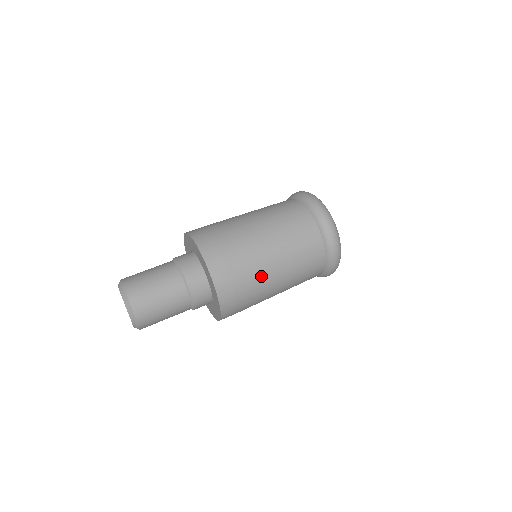
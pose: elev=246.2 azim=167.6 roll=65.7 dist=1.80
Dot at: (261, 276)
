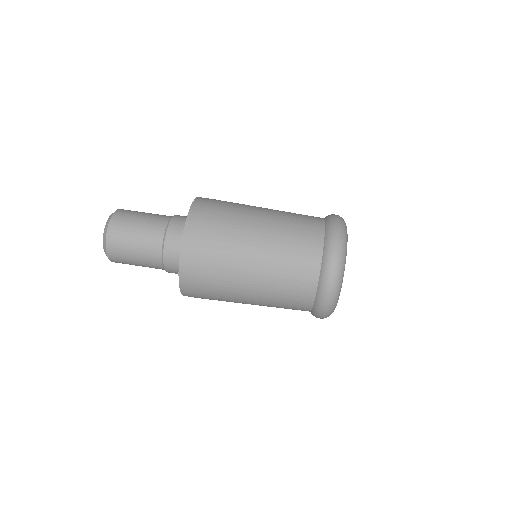
Dot at: (240, 225)
